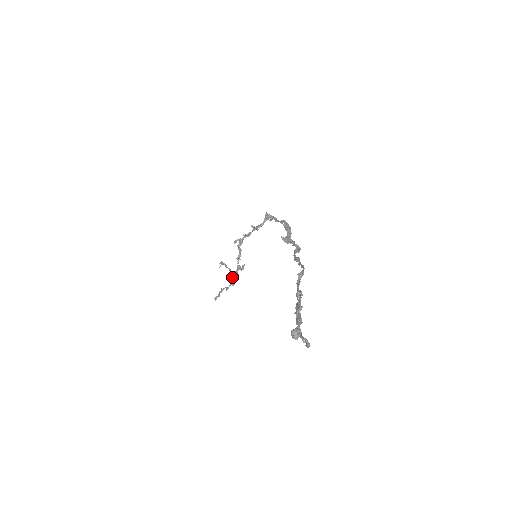
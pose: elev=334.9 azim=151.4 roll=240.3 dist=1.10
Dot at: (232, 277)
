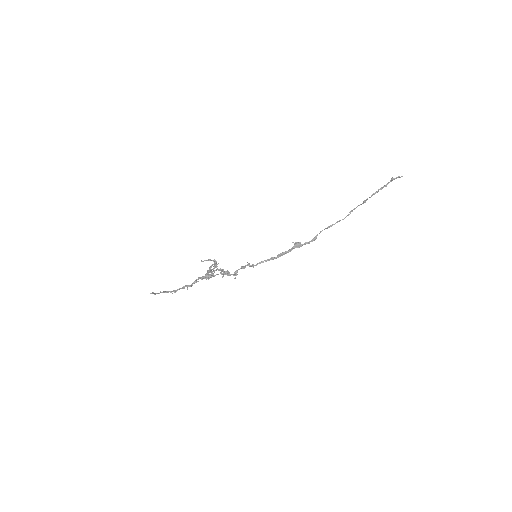
Dot at: (200, 277)
